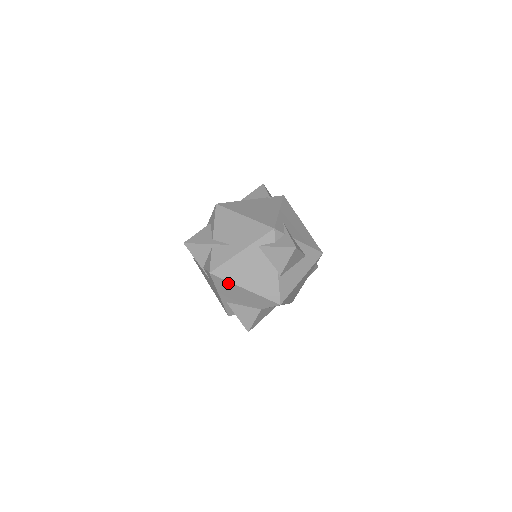
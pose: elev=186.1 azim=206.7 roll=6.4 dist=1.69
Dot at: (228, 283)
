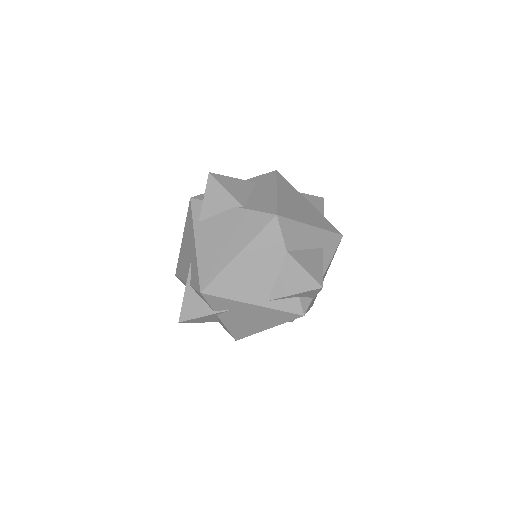
Dot at: (224, 275)
